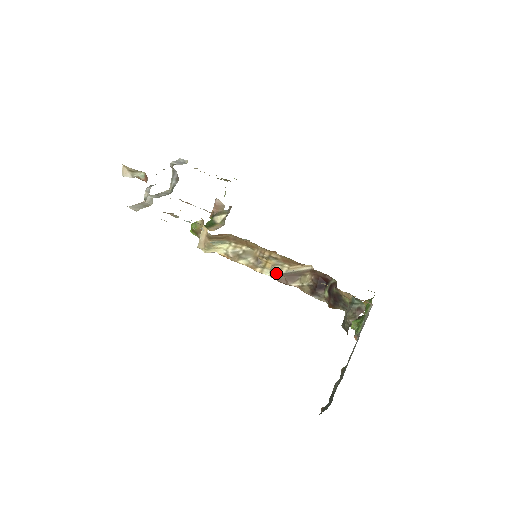
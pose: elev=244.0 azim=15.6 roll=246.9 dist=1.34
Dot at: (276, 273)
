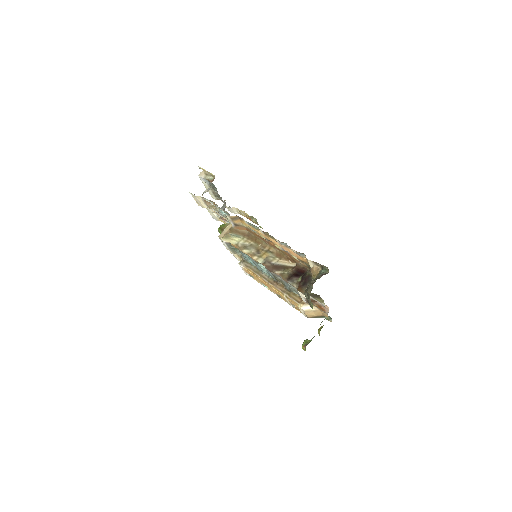
Dot at: (267, 262)
